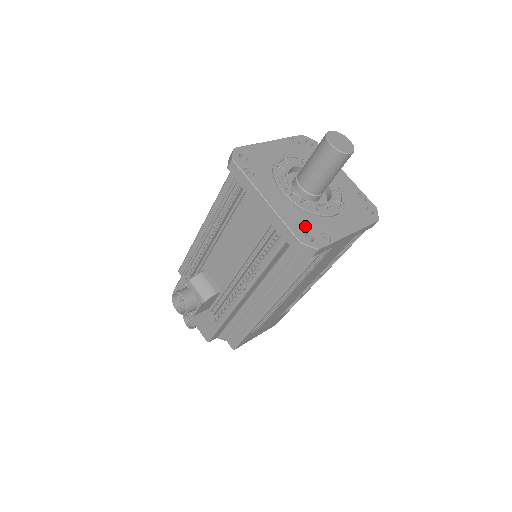
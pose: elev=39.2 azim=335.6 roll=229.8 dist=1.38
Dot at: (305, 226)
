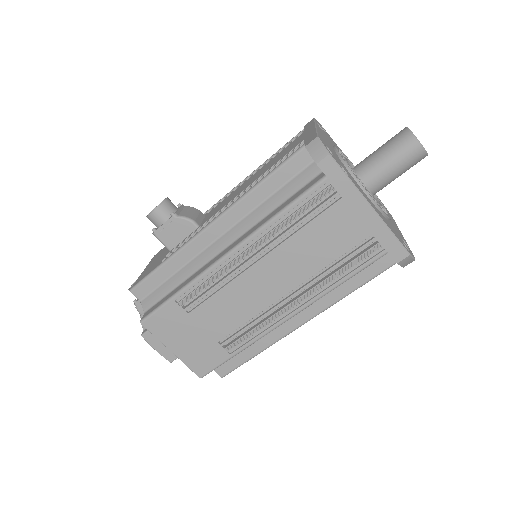
Dot at: (332, 152)
